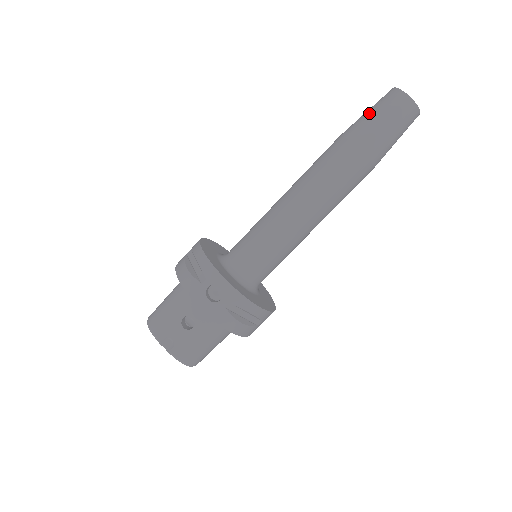
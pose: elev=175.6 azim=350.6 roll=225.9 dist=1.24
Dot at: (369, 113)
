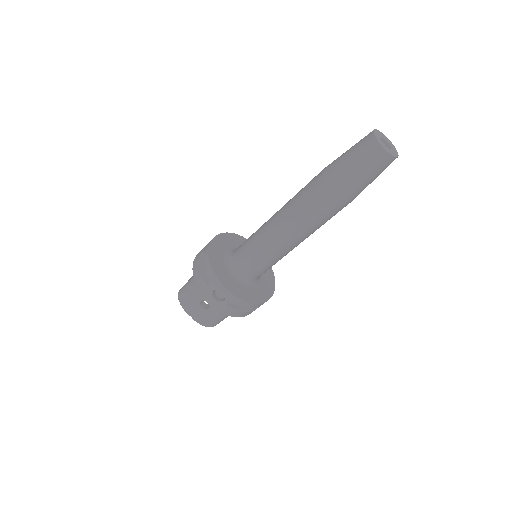
Dot at: (347, 158)
